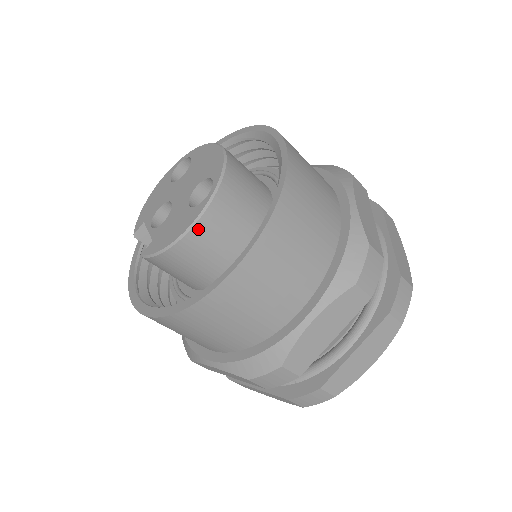
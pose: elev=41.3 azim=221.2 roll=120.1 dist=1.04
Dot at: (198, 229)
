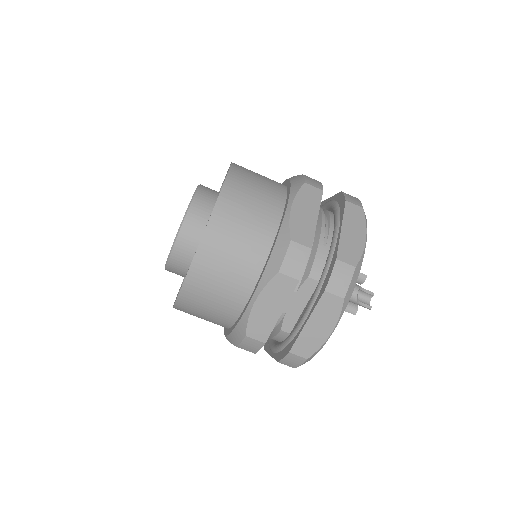
Dot at: (177, 249)
